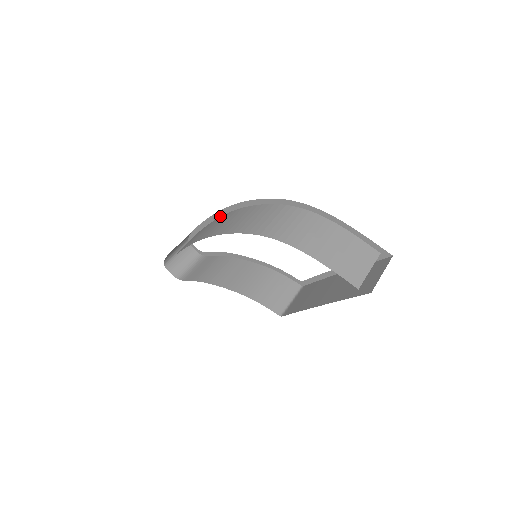
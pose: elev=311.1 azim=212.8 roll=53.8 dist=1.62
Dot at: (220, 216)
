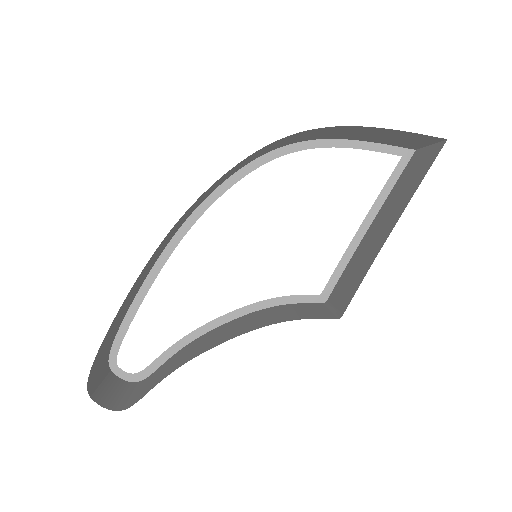
Dot at: (167, 259)
